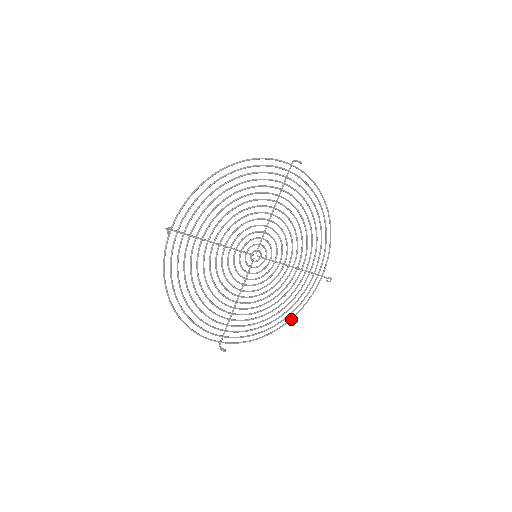
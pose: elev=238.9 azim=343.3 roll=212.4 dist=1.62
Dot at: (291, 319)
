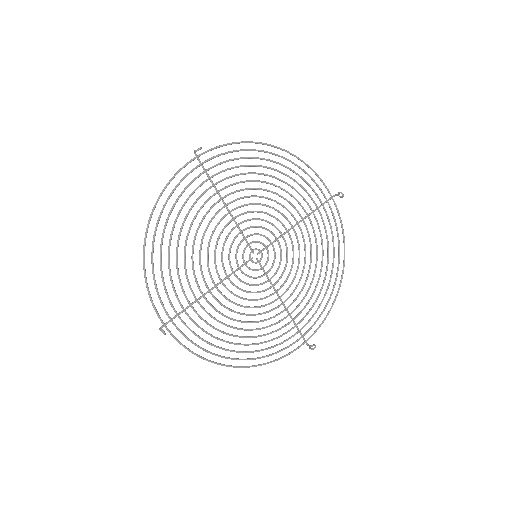
Dot at: (344, 259)
